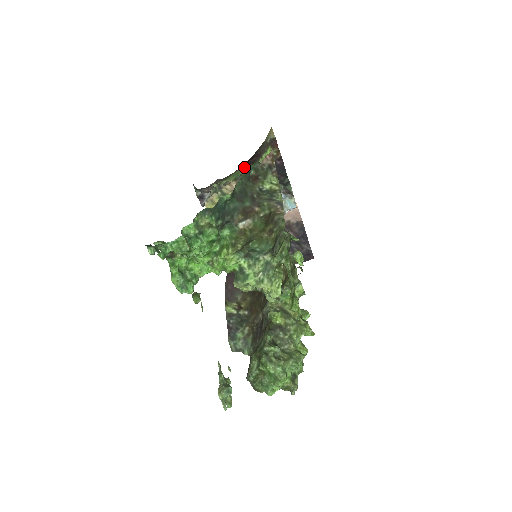
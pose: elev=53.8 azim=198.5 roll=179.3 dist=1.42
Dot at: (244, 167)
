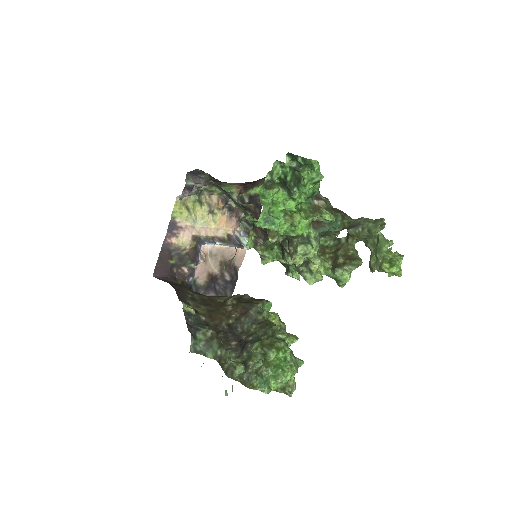
Dot at: (239, 187)
